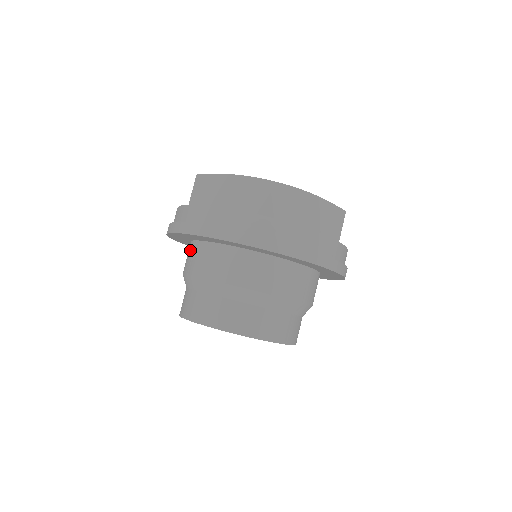
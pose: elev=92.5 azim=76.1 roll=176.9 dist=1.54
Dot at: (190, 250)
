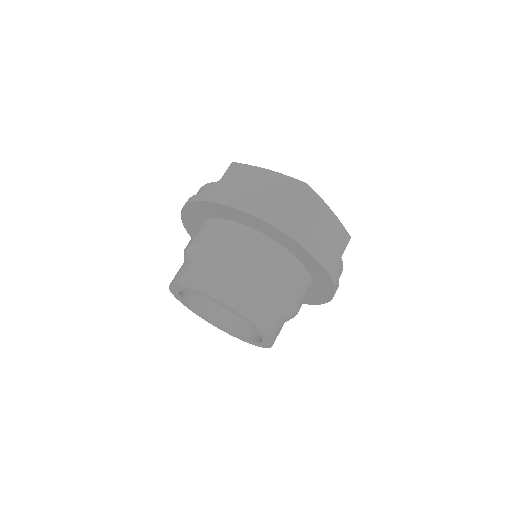
Dot at: (203, 226)
